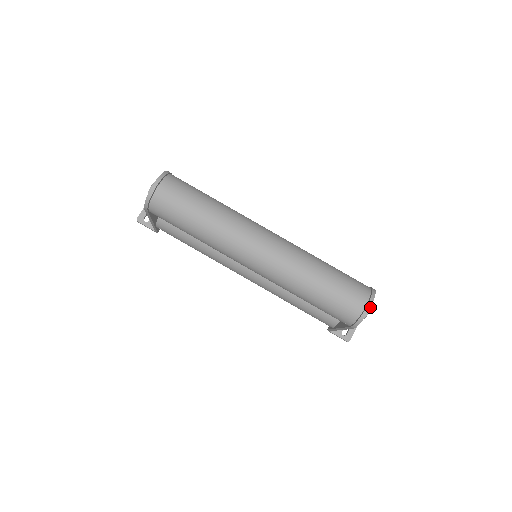
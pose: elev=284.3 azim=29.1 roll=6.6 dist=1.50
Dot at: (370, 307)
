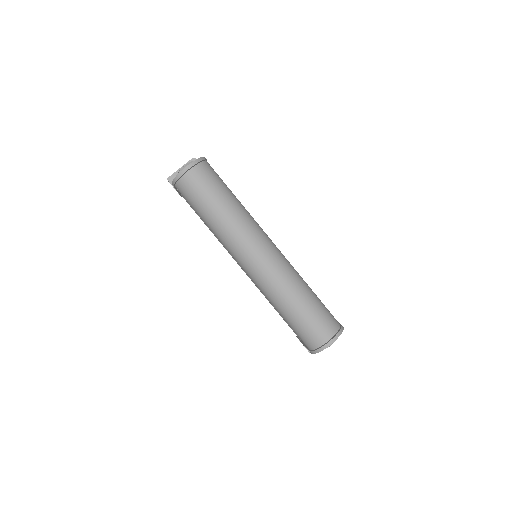
Dot at: occluded
